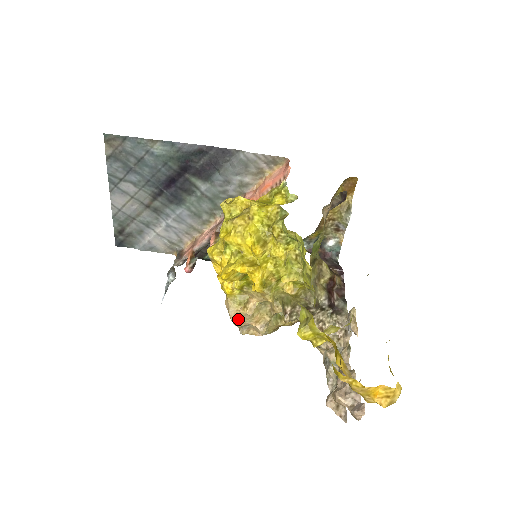
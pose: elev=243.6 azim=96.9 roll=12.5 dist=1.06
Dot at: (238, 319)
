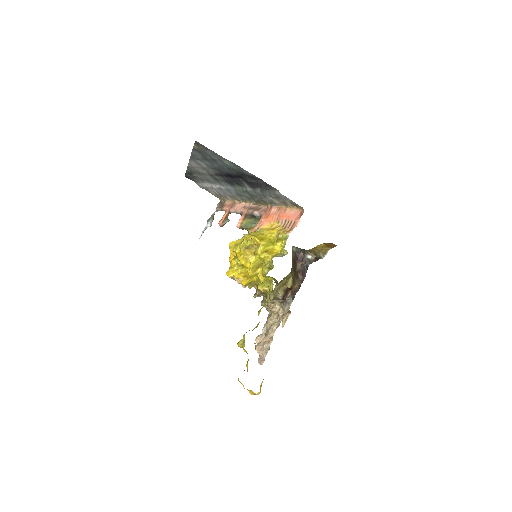
Dot at: (233, 278)
